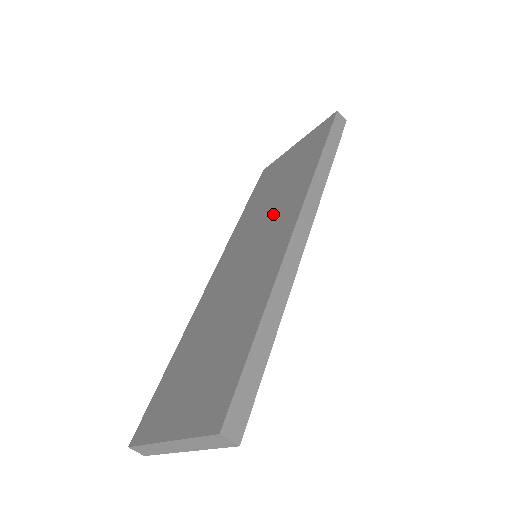
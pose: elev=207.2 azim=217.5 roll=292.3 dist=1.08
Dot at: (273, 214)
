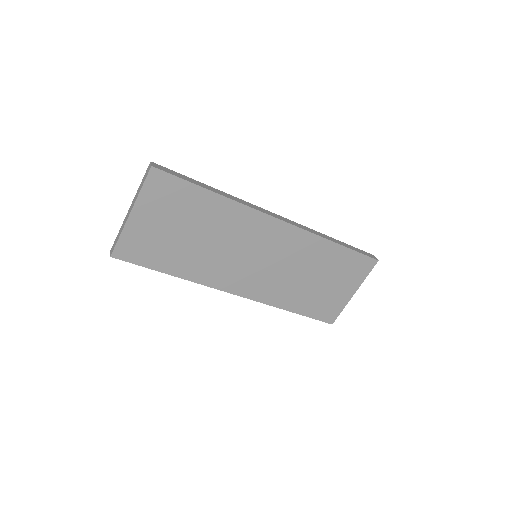
Dot at: occluded
